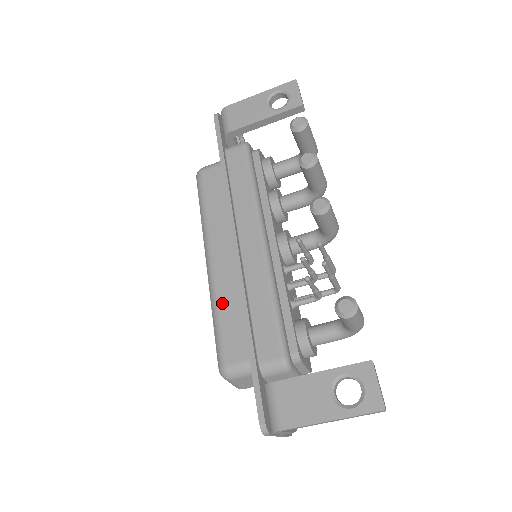
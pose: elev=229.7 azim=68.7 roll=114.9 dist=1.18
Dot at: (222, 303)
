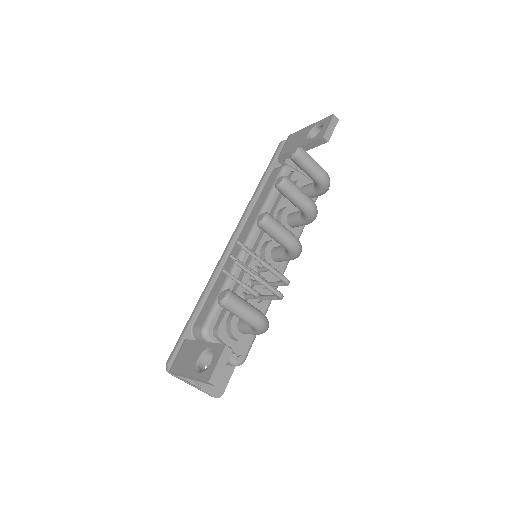
Dot at: occluded
